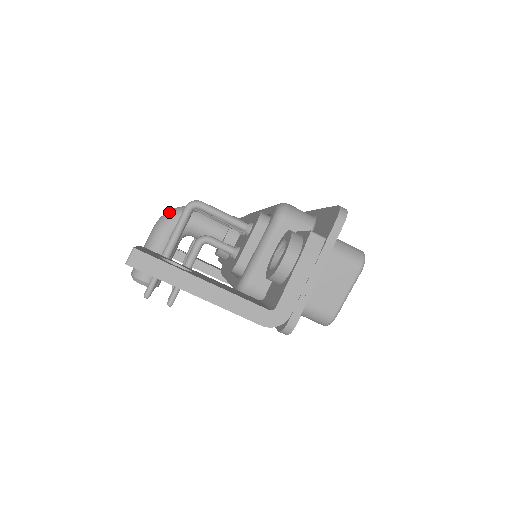
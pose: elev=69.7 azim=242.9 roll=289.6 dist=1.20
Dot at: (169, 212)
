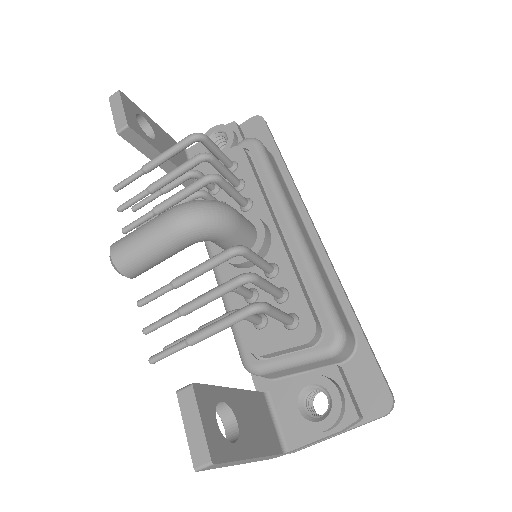
Dot at: (199, 218)
